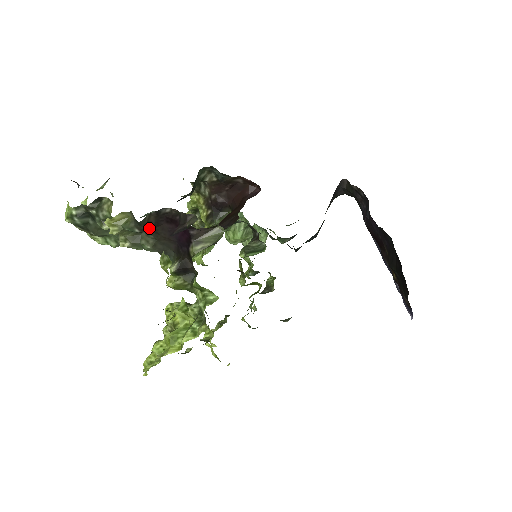
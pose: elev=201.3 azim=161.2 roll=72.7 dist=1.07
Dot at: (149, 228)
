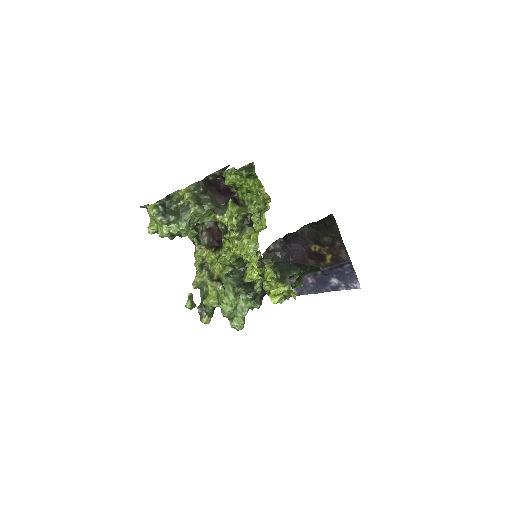
Dot at: (206, 188)
